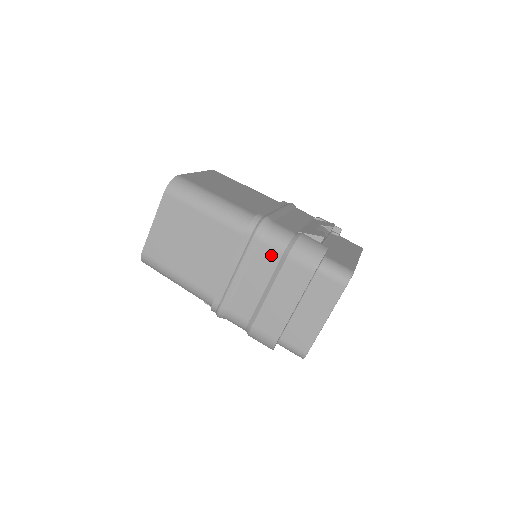
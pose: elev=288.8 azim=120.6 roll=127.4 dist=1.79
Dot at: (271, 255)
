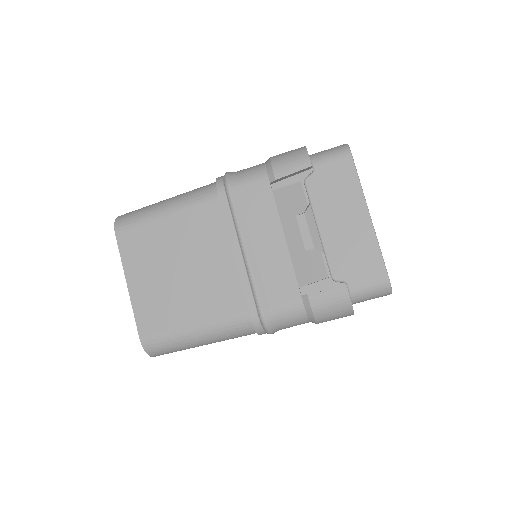
Dot at: occluded
